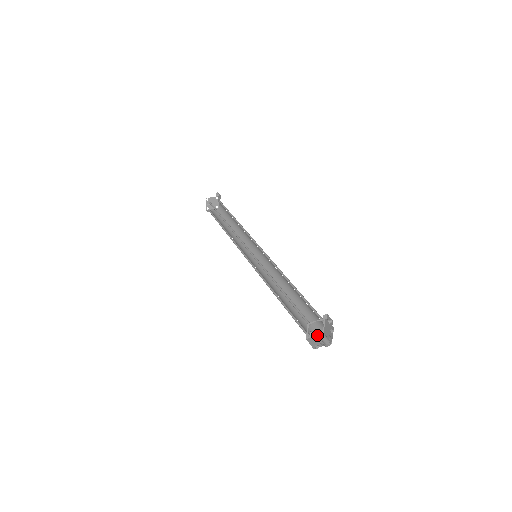
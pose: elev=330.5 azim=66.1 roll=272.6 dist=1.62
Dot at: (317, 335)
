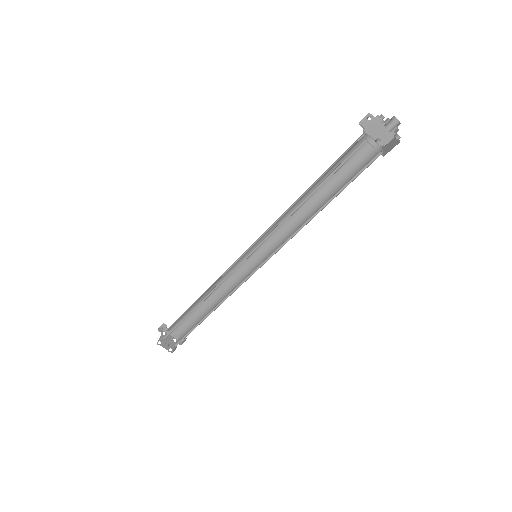
Dot at: (383, 123)
